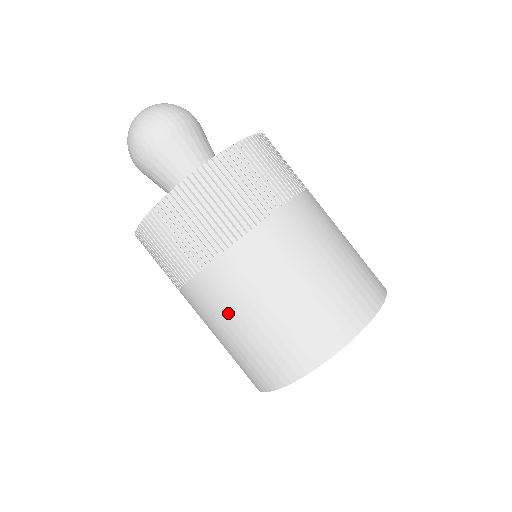
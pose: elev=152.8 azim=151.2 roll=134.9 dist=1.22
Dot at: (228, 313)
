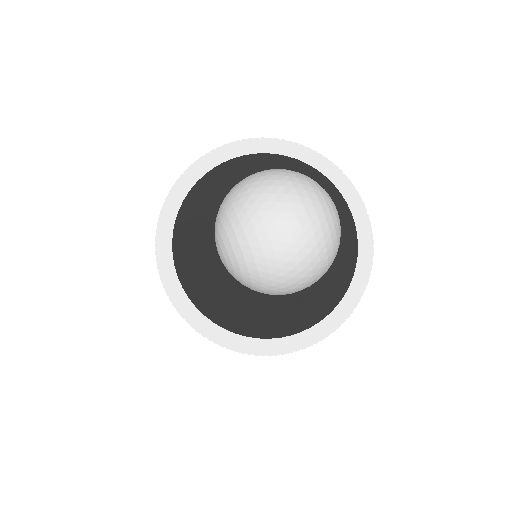
Dot at: occluded
